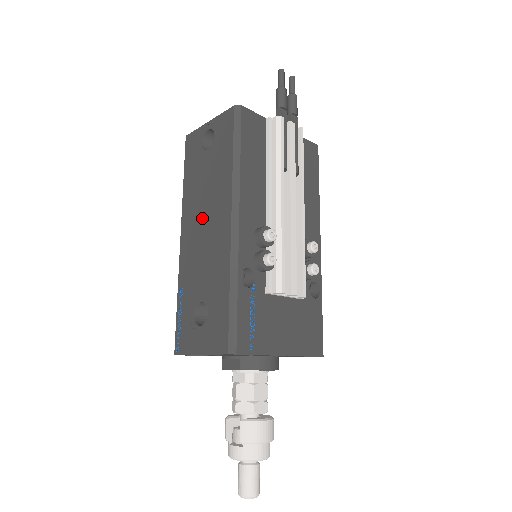
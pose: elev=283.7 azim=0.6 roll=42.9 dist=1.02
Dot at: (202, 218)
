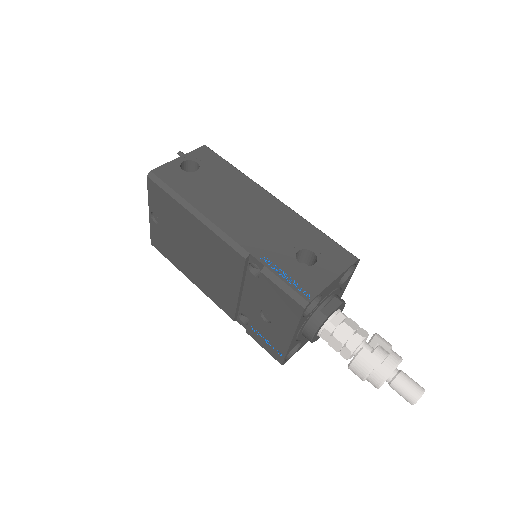
Dot at: (239, 207)
